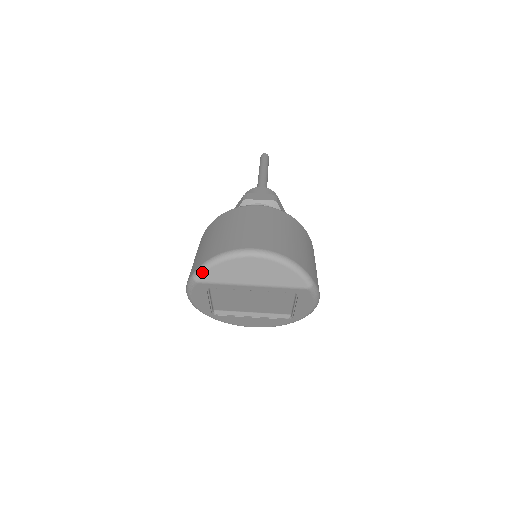
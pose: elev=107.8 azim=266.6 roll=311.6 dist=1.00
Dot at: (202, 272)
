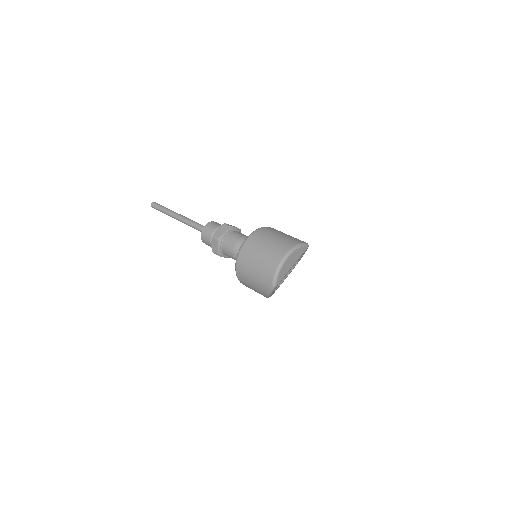
Dot at: (276, 281)
